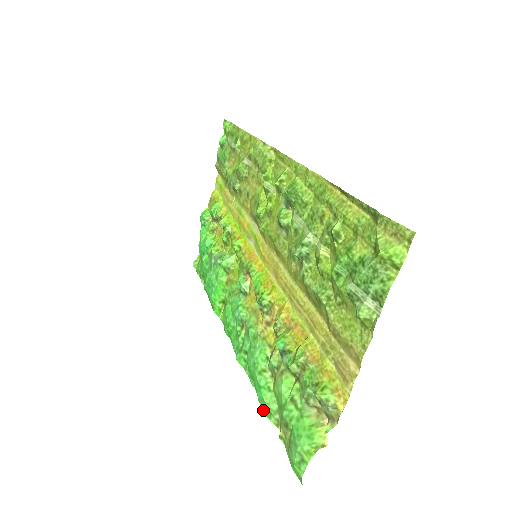
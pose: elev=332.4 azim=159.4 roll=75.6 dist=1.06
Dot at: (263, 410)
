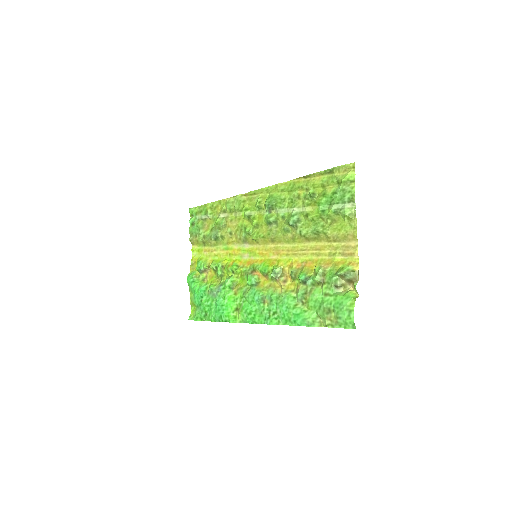
Dot at: (307, 326)
